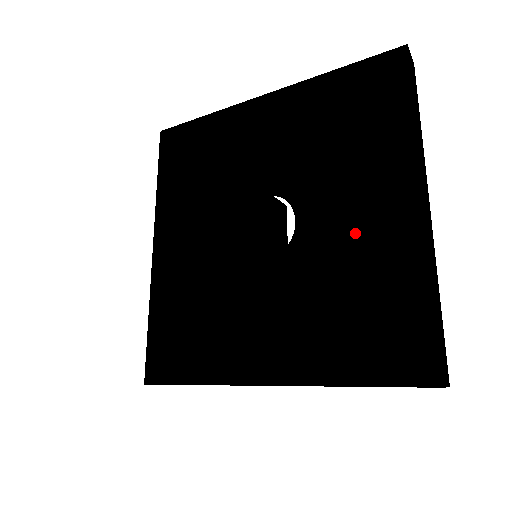
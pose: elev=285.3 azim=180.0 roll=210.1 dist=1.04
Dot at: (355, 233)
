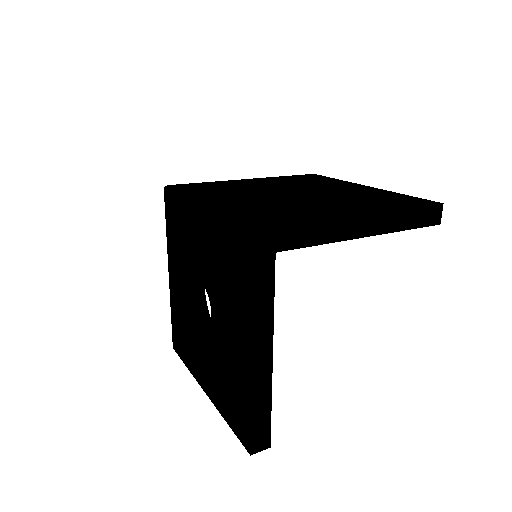
Dot at: (349, 191)
